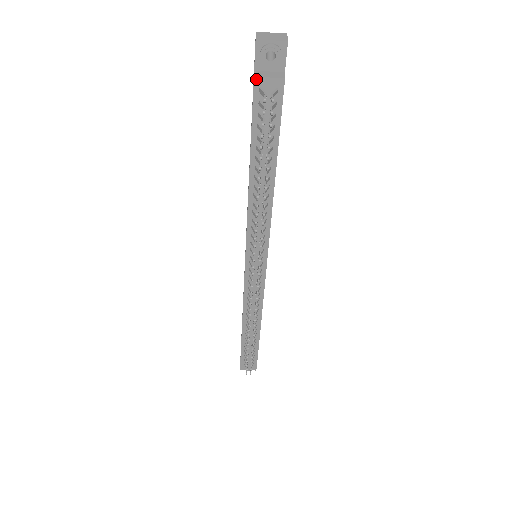
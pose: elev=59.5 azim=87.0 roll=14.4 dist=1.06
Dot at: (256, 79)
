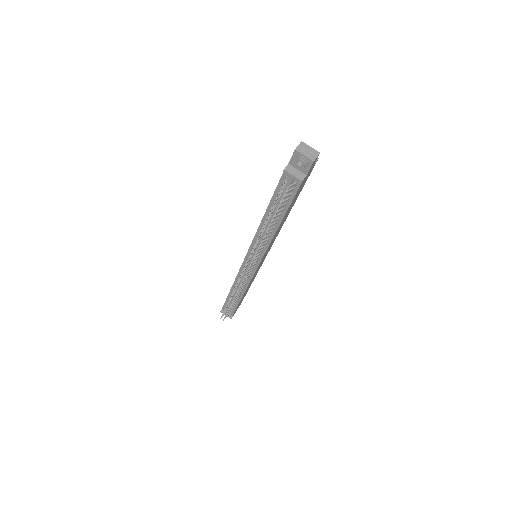
Dot at: (285, 171)
